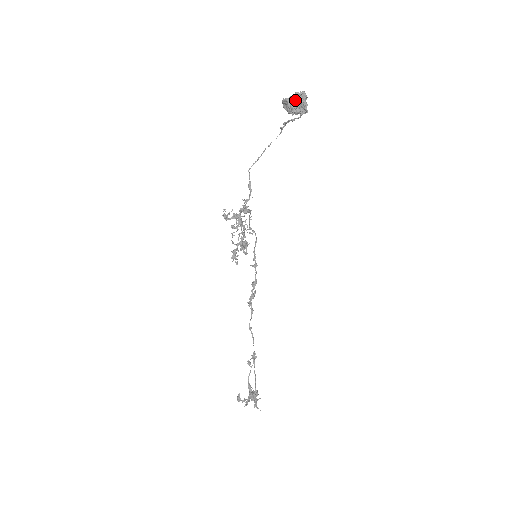
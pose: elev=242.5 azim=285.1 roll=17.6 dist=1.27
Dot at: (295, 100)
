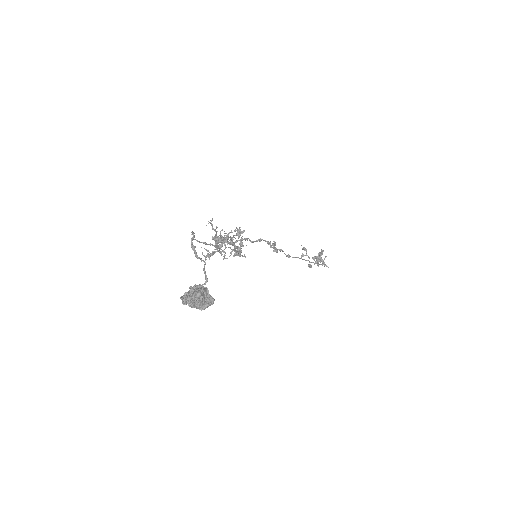
Dot at: (194, 307)
